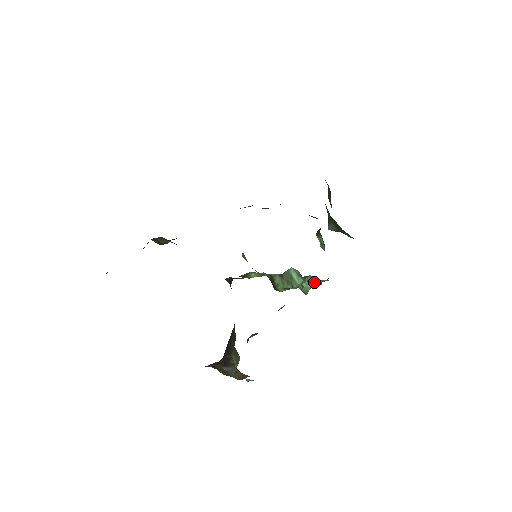
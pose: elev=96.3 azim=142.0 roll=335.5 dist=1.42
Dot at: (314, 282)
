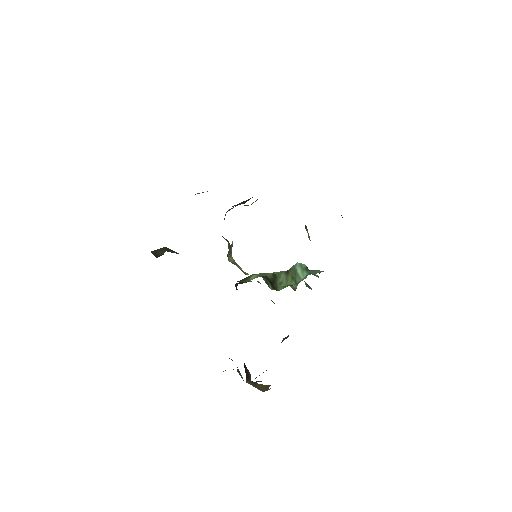
Dot at: occluded
